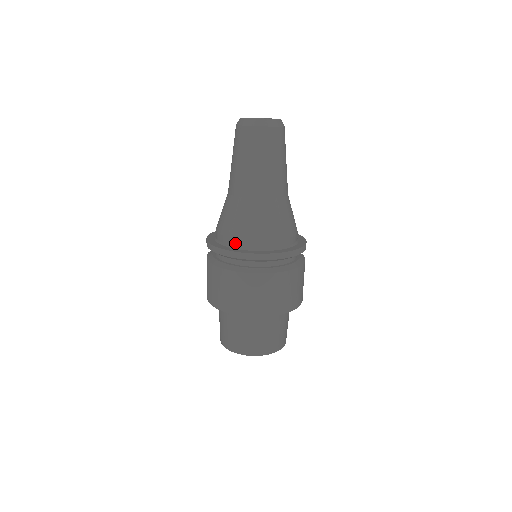
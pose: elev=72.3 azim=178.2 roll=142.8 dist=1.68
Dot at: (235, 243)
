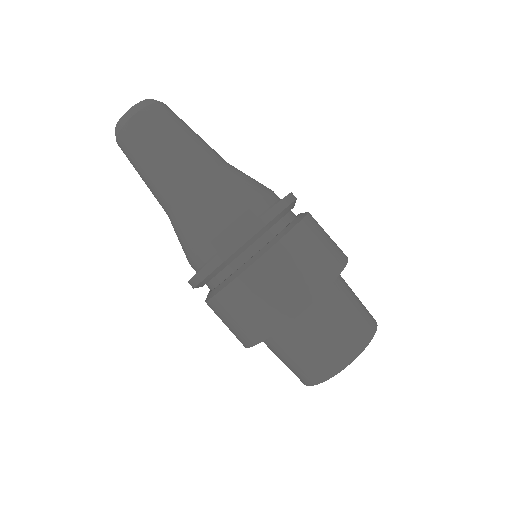
Dot at: (233, 231)
